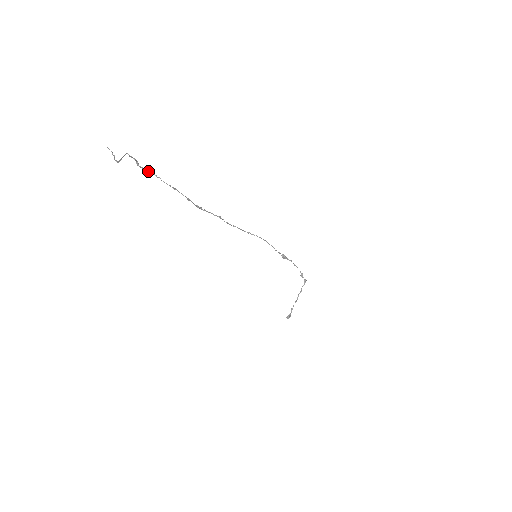
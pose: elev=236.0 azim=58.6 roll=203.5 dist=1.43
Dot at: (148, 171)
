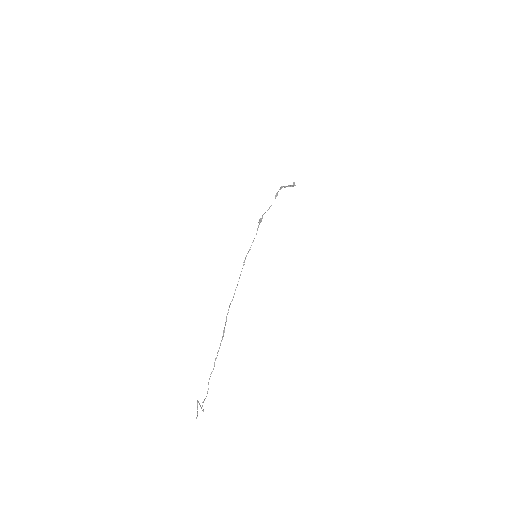
Dot at: (208, 388)
